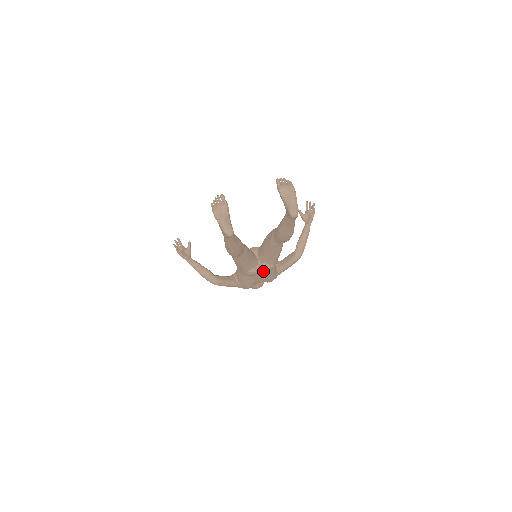
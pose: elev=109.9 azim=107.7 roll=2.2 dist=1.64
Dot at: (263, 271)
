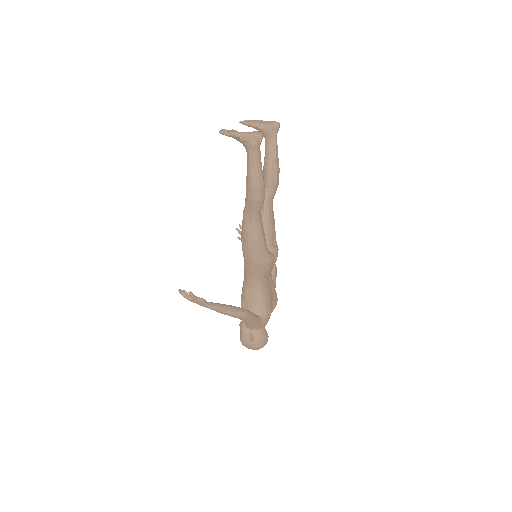
Dot at: (275, 257)
